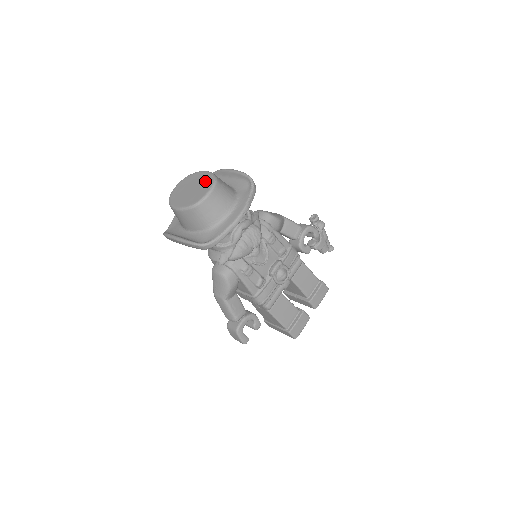
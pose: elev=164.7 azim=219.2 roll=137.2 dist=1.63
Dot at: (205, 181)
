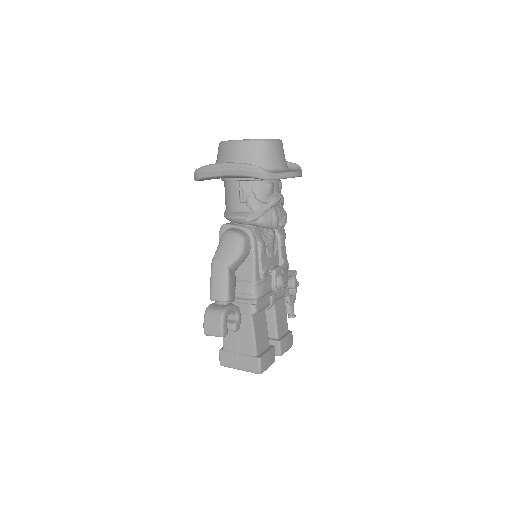
Dot at: occluded
